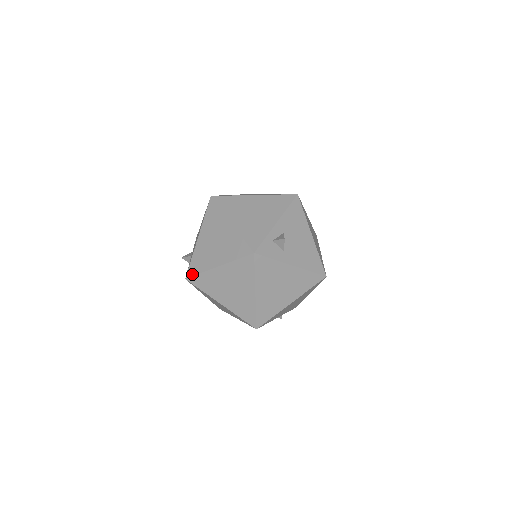
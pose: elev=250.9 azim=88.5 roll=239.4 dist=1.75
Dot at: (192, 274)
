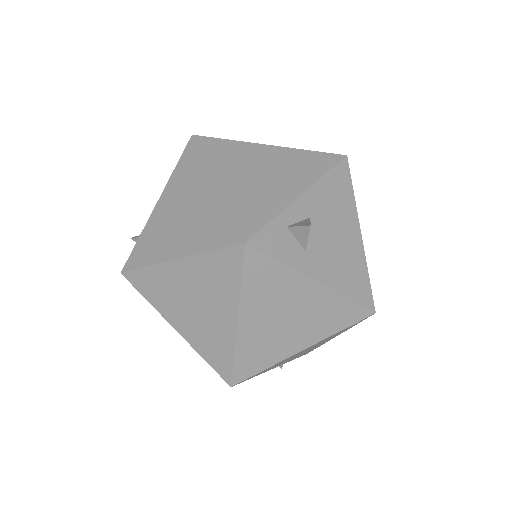
Dot at: (133, 266)
